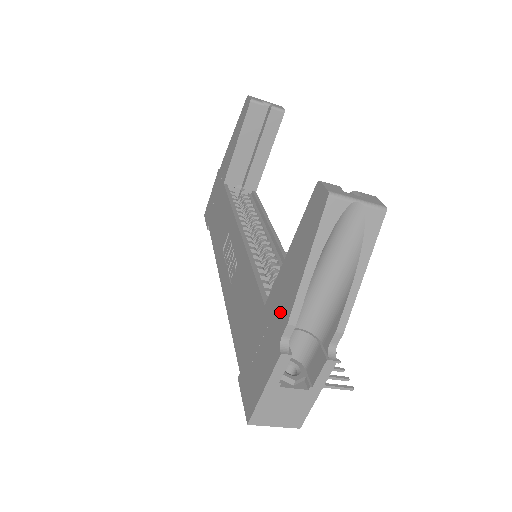
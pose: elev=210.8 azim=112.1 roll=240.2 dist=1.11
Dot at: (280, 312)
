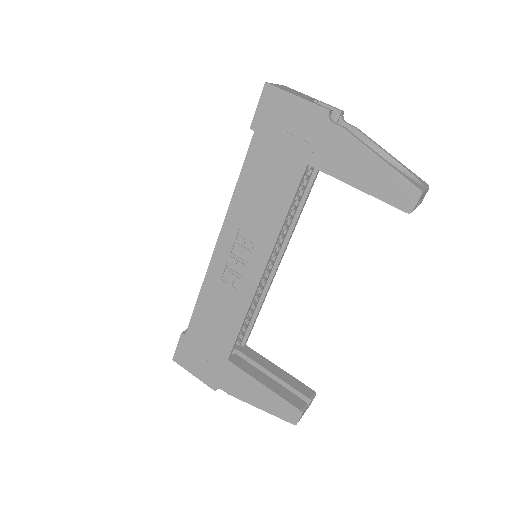
Dot at: (231, 384)
